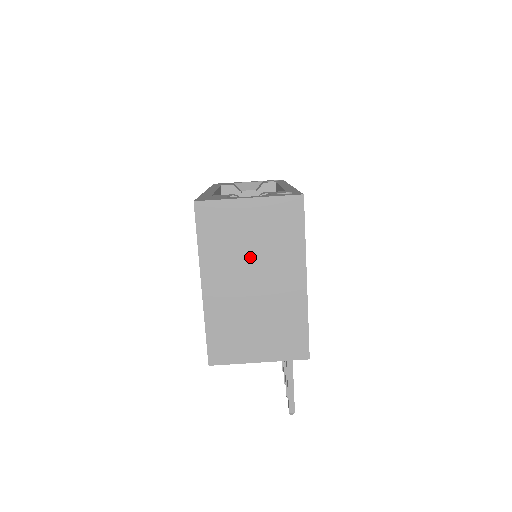
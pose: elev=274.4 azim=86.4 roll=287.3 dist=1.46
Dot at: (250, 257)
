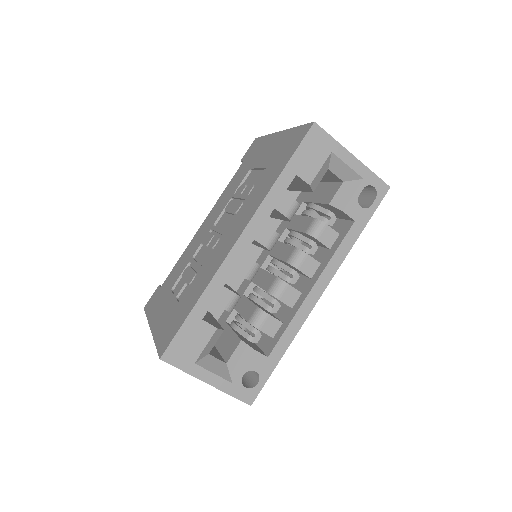
Dot at: occluded
